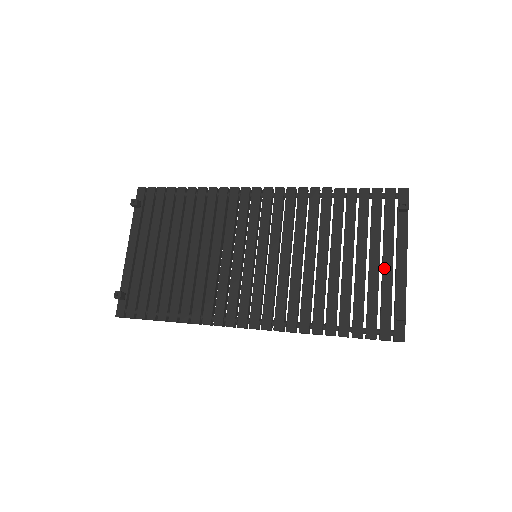
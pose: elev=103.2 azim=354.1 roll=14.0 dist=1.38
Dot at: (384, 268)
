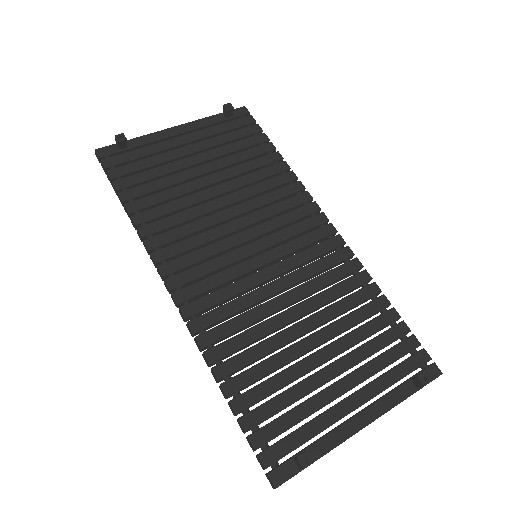
Dot at: (342, 403)
